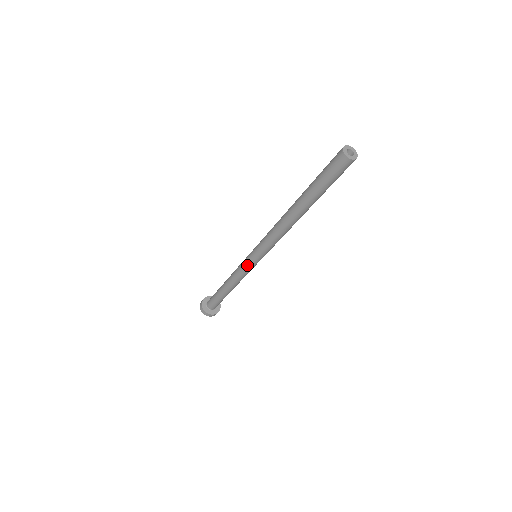
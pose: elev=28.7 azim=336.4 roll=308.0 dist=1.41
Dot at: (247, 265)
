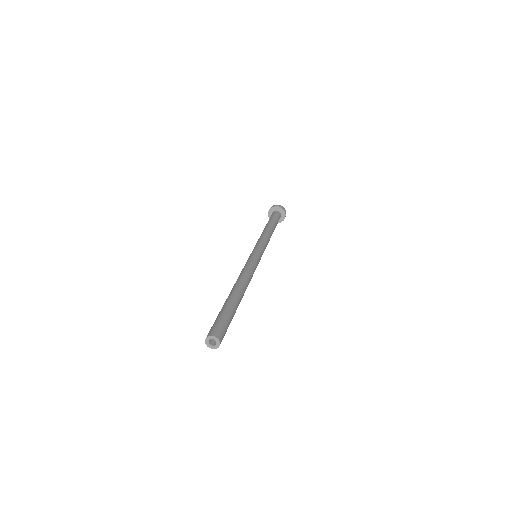
Dot at: occluded
